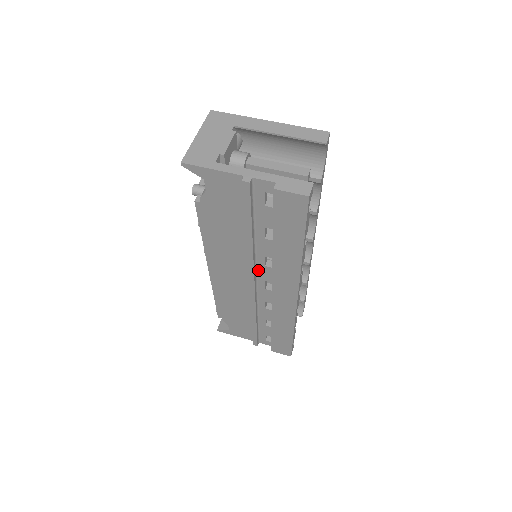
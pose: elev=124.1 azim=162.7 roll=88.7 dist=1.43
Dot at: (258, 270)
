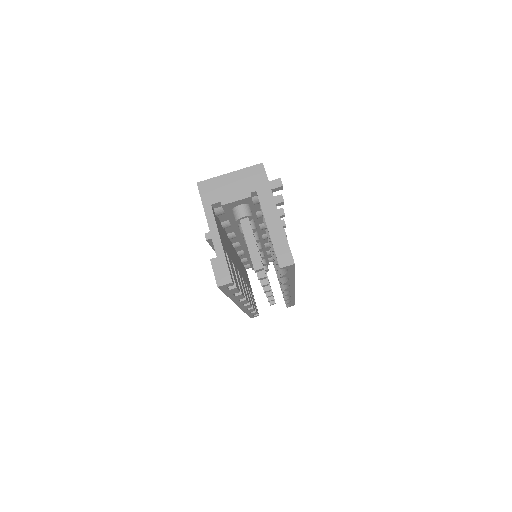
Dot at: occluded
